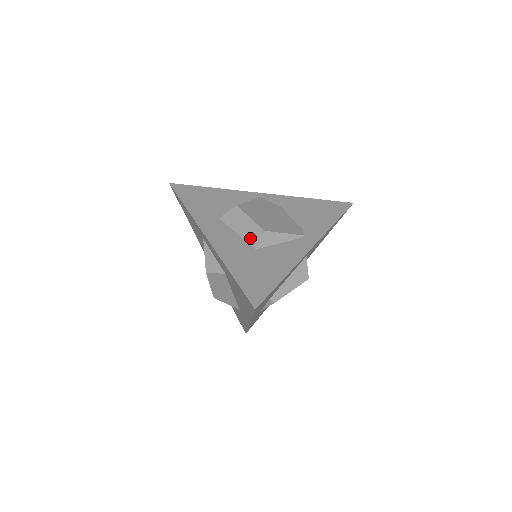
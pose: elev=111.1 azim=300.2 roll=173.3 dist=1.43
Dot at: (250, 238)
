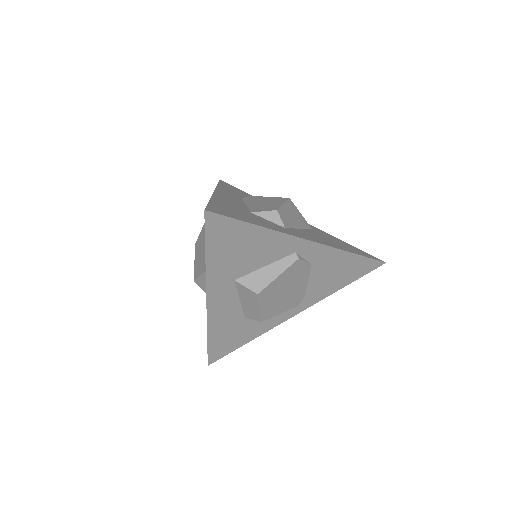
Dot at: (247, 312)
